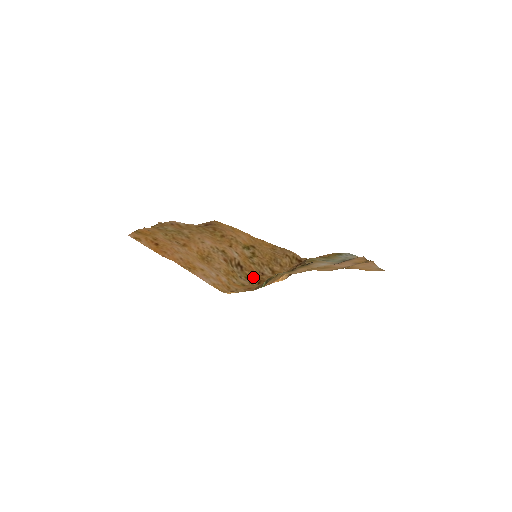
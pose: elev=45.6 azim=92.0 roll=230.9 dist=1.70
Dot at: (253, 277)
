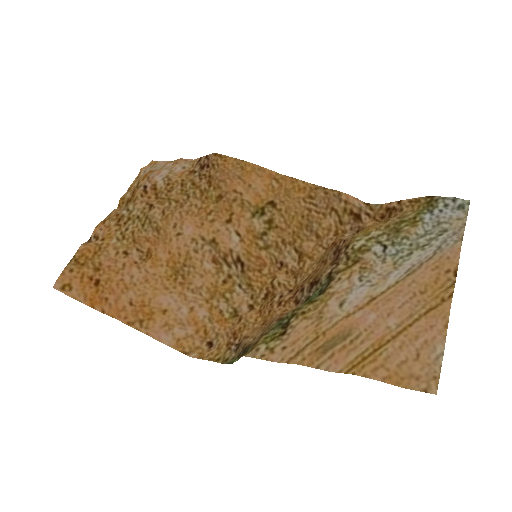
Dot at: (260, 282)
